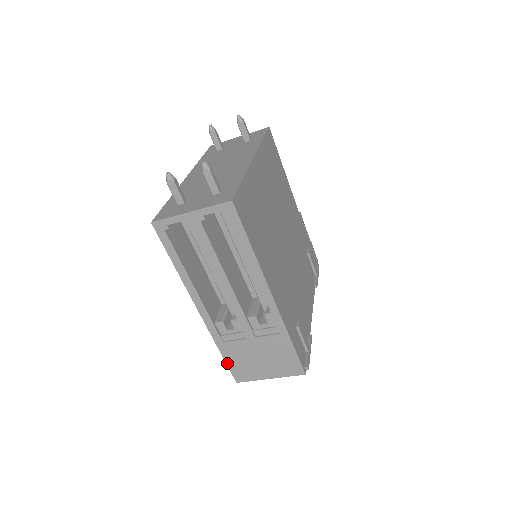
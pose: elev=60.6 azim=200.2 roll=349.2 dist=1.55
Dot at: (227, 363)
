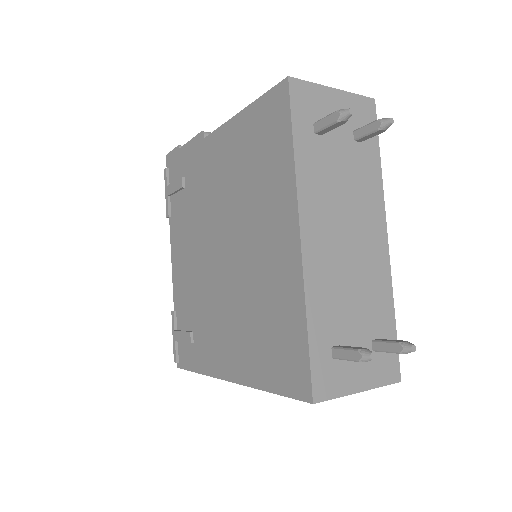
Dot at: (191, 371)
